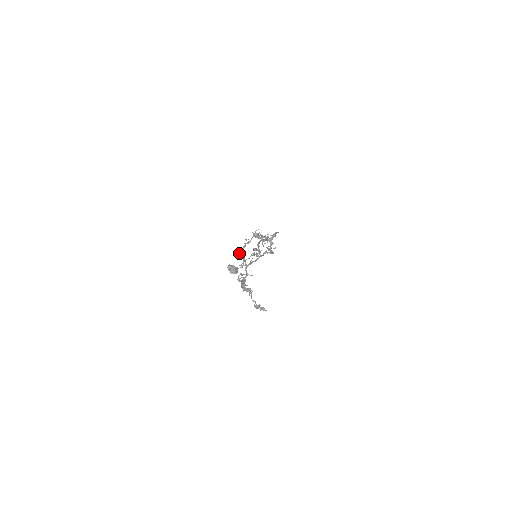
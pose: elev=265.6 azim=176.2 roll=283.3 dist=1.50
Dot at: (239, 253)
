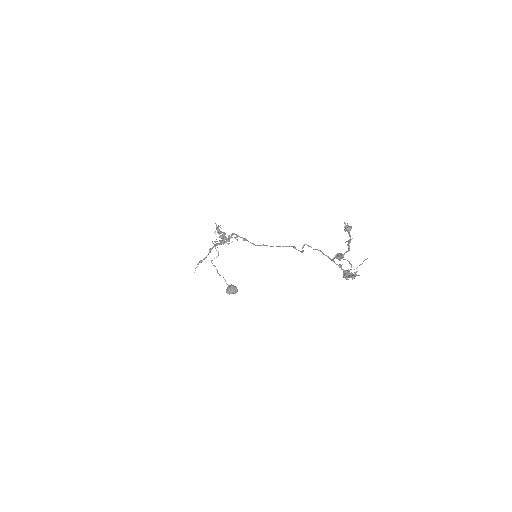
Dot at: (338, 258)
